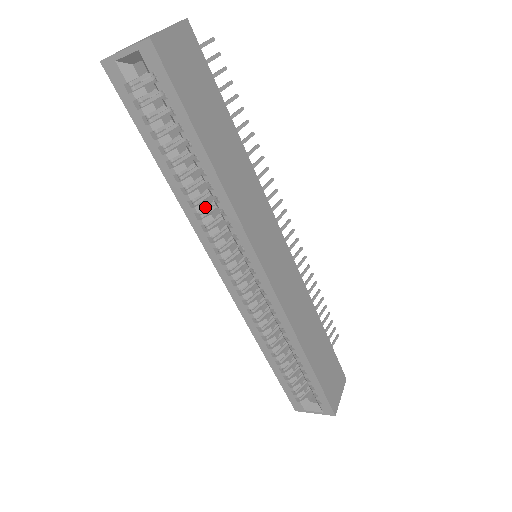
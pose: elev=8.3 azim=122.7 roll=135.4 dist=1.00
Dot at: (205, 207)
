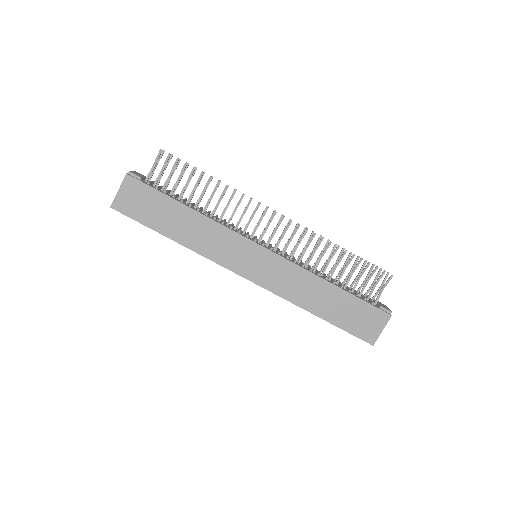
Dot at: occluded
